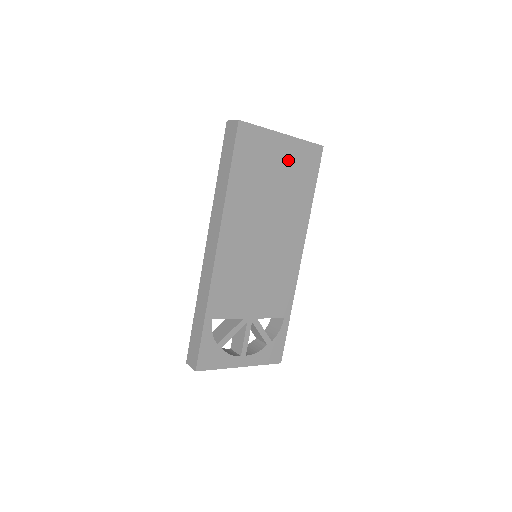
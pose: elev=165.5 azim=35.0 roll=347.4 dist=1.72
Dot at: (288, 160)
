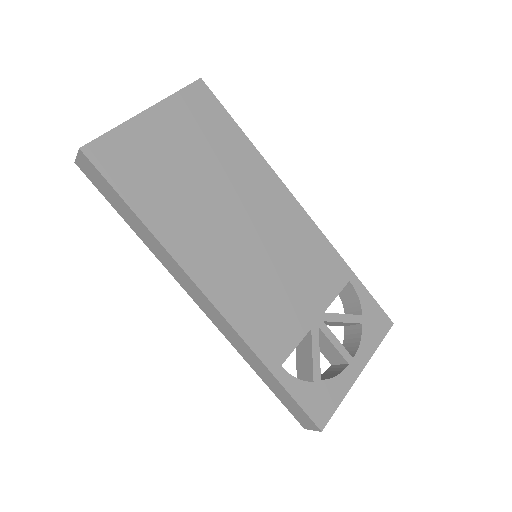
Dot at: (180, 131)
